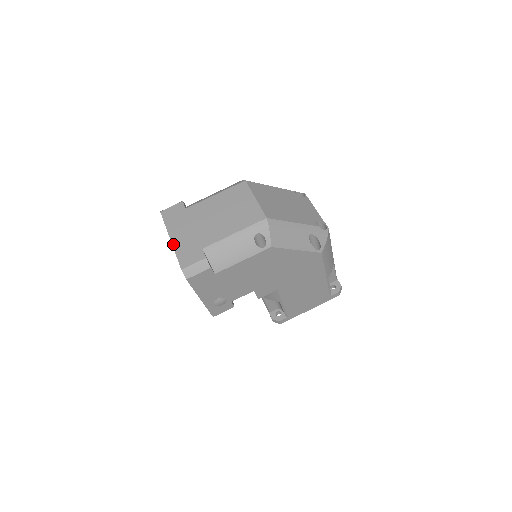
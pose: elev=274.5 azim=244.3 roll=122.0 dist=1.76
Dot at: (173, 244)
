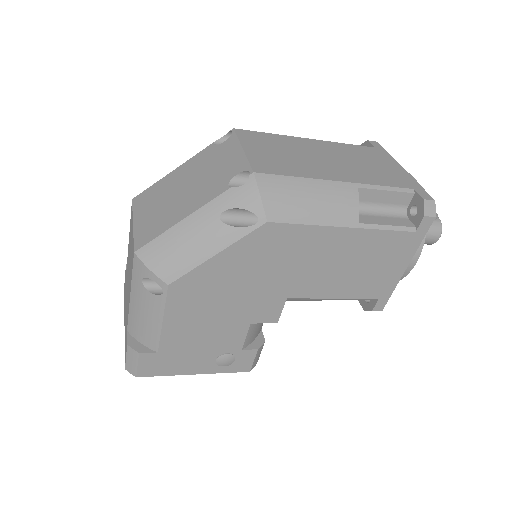
Dot at: occluded
